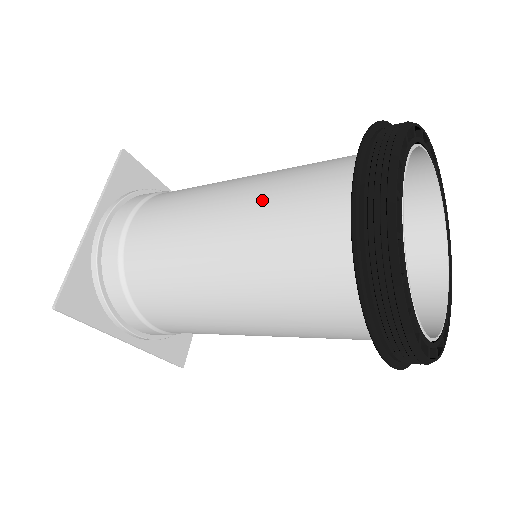
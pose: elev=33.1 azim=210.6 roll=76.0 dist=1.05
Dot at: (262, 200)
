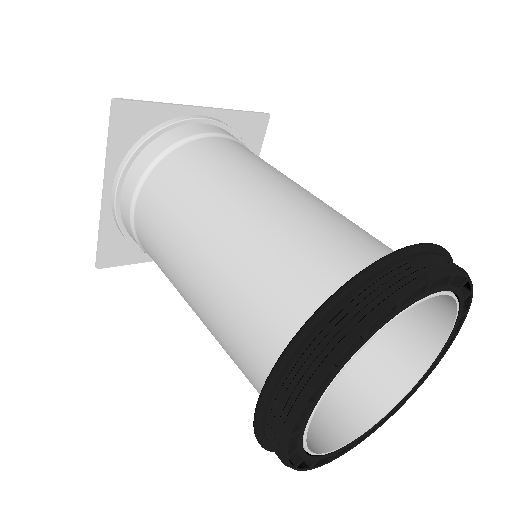
Dot at: (324, 209)
